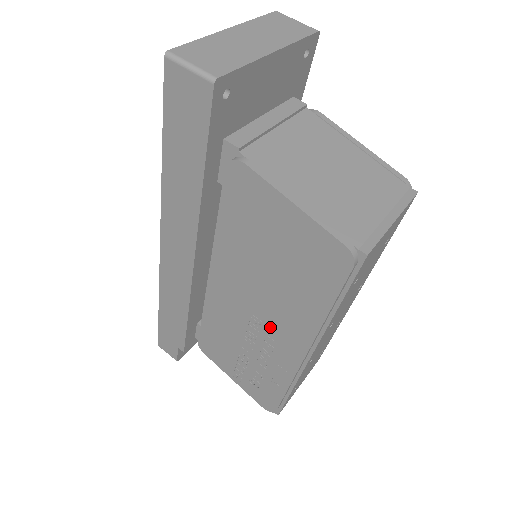
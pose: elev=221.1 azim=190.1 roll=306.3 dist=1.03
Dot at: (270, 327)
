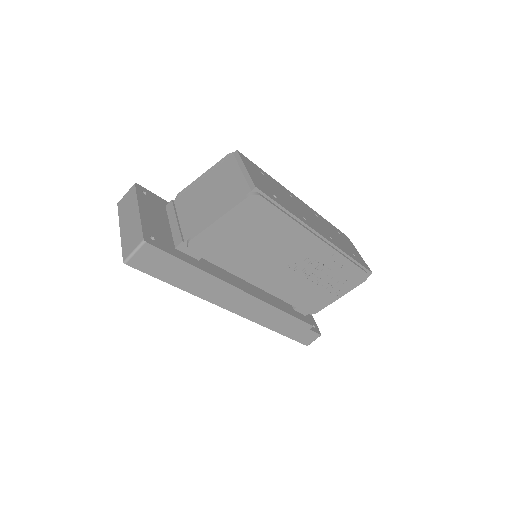
Dot at: (298, 257)
